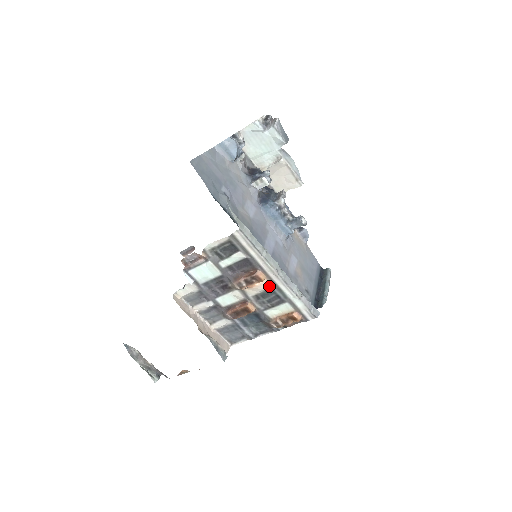
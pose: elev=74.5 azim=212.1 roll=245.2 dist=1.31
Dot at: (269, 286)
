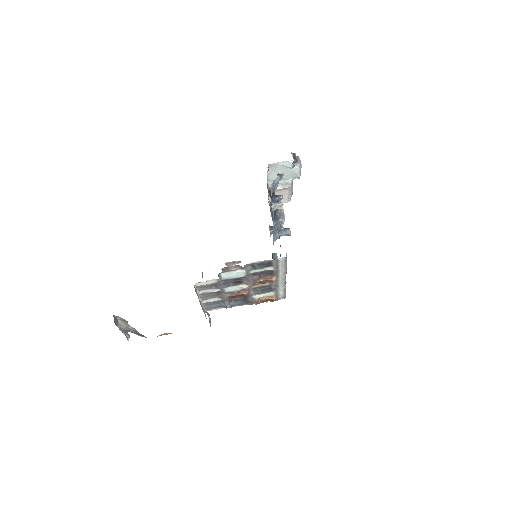
Dot at: (272, 284)
